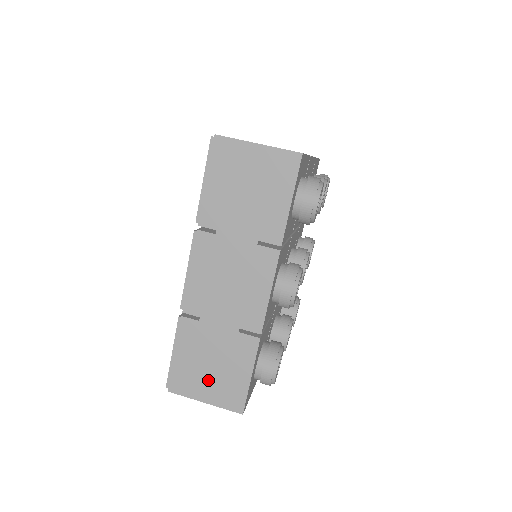
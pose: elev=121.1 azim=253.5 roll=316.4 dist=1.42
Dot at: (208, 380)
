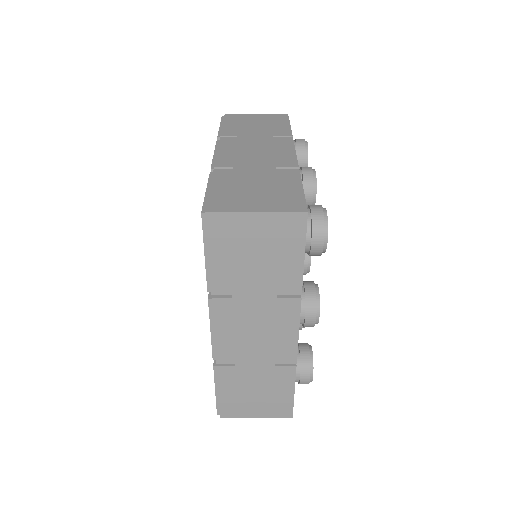
Dot at: (255, 403)
